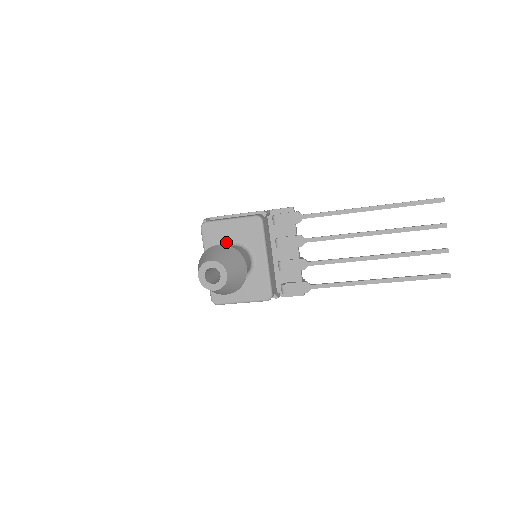
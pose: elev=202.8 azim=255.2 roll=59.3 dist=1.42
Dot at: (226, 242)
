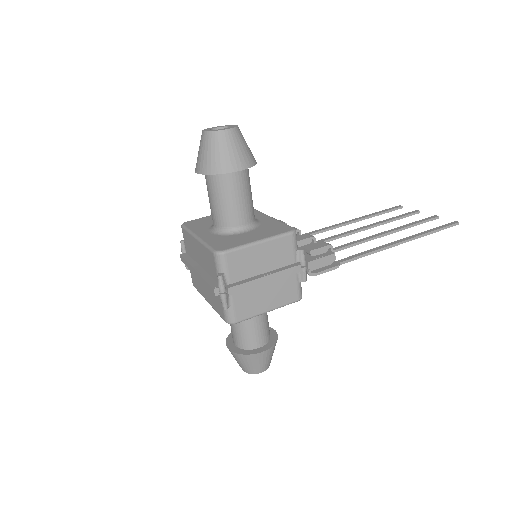
Dot at: occluded
